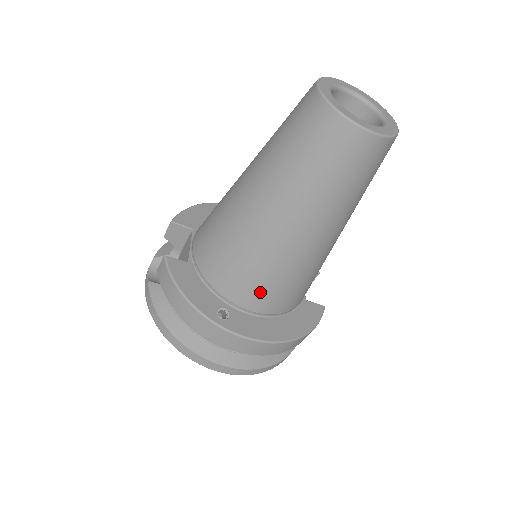
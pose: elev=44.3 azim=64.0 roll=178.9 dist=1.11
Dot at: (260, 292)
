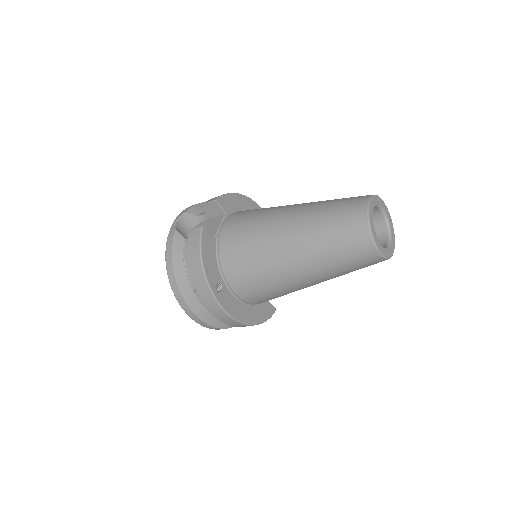
Dot at: (250, 288)
